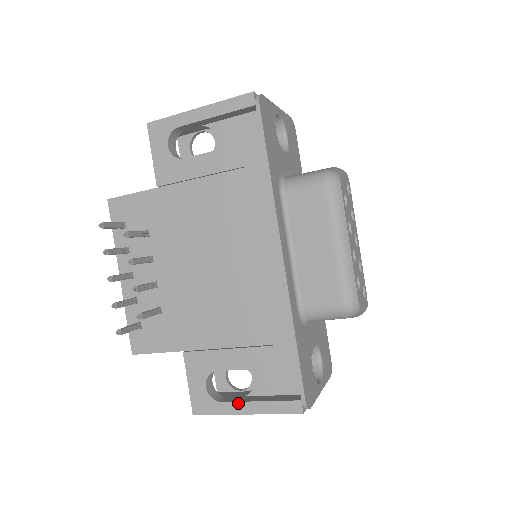
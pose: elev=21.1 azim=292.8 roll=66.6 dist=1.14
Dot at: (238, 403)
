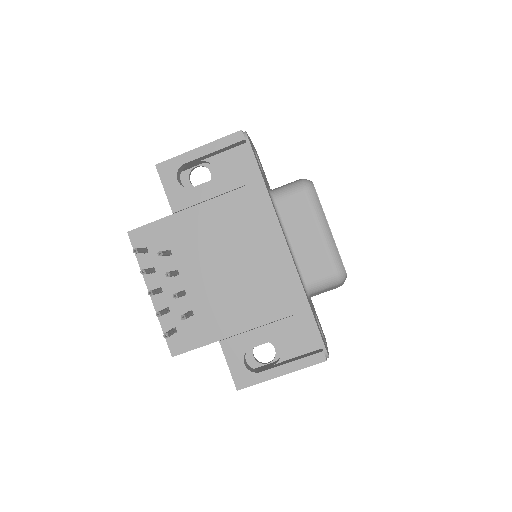
Dot at: (274, 369)
